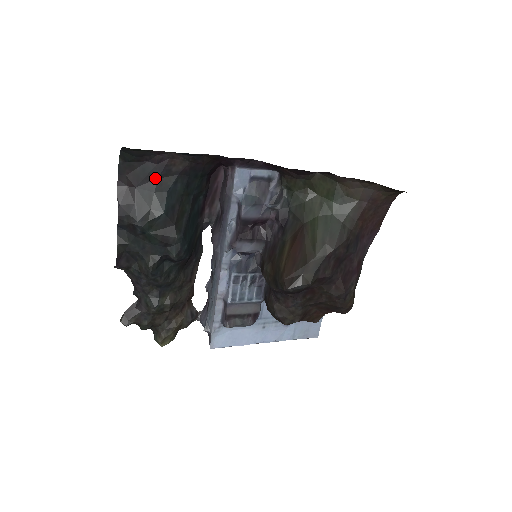
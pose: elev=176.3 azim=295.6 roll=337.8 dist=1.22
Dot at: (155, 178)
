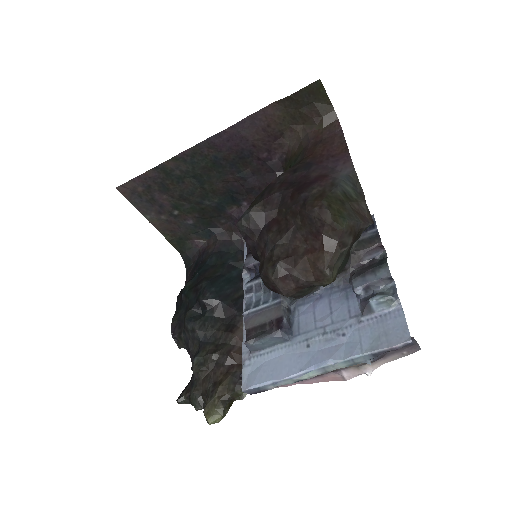
Dot at: (200, 263)
